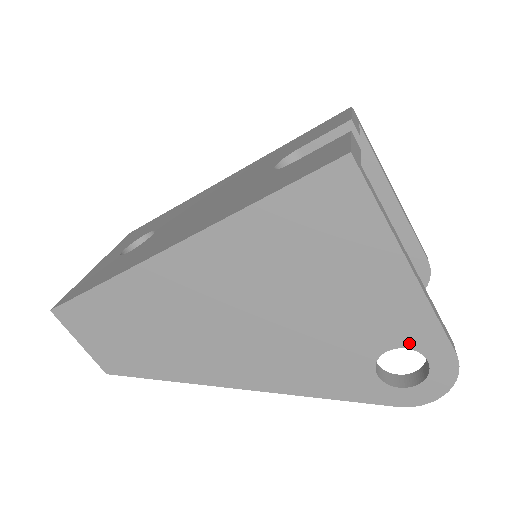
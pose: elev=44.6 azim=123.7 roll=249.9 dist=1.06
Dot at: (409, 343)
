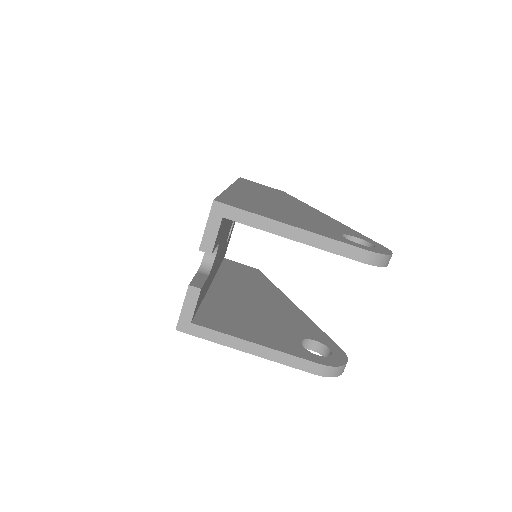
Dot at: occluded
